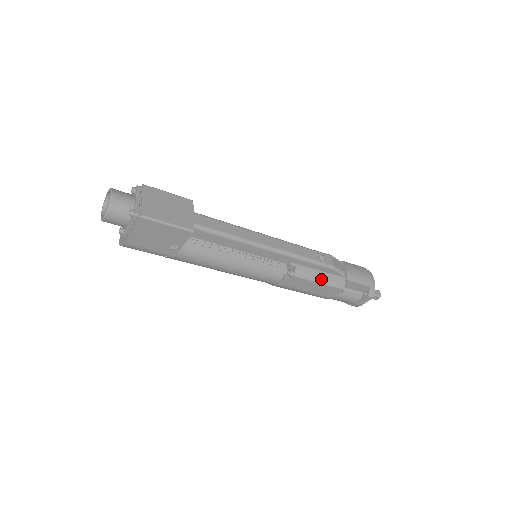
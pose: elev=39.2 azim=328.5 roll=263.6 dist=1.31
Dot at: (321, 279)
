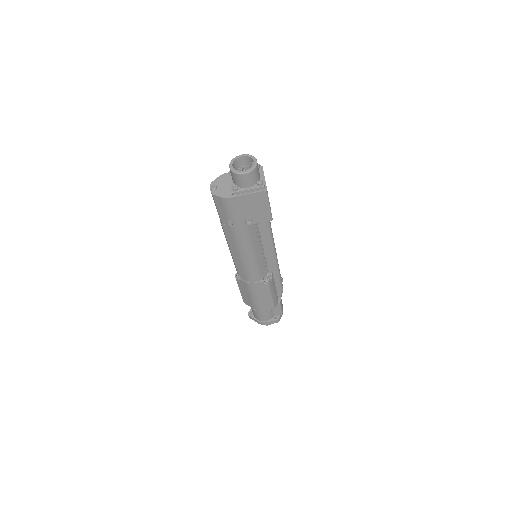
Dot at: (274, 294)
